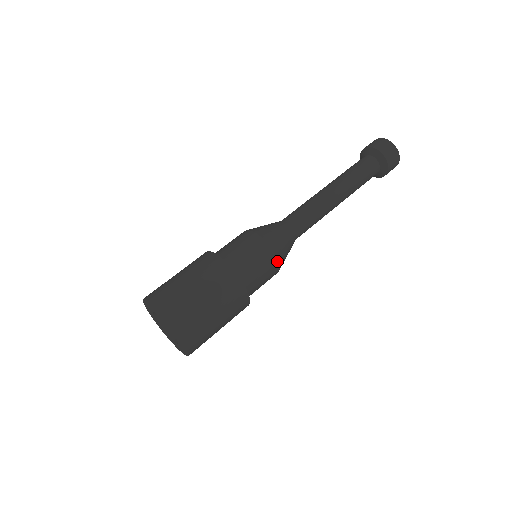
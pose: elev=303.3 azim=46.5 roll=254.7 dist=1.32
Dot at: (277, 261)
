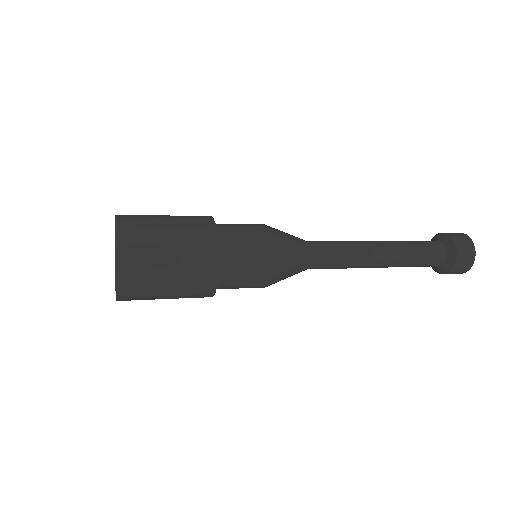
Dot at: (271, 272)
